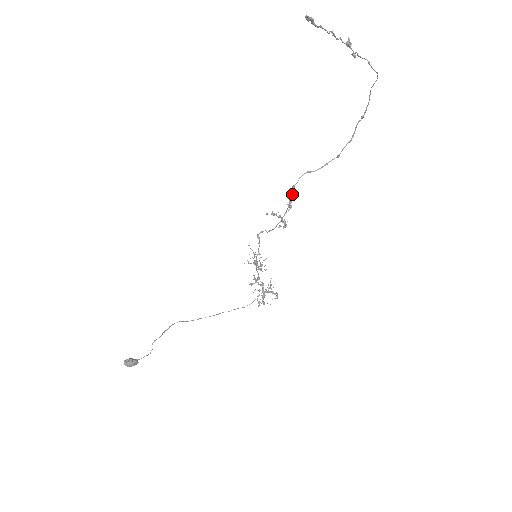
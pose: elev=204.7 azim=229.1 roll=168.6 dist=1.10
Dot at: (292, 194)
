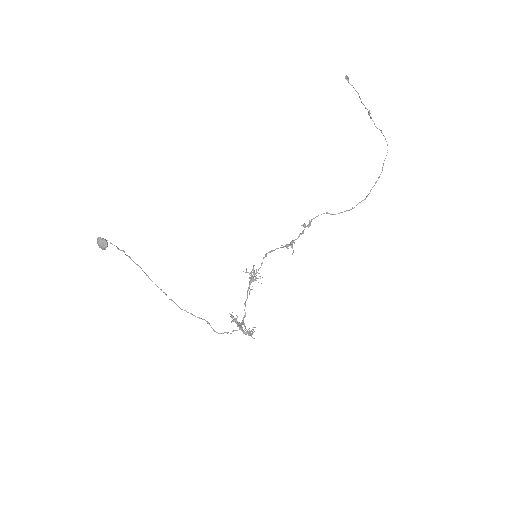
Dot at: (308, 226)
